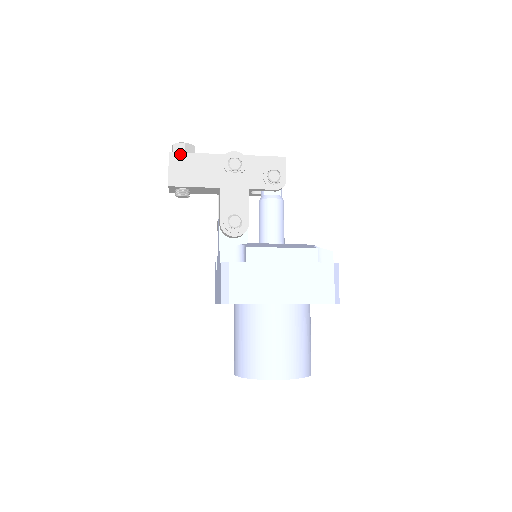
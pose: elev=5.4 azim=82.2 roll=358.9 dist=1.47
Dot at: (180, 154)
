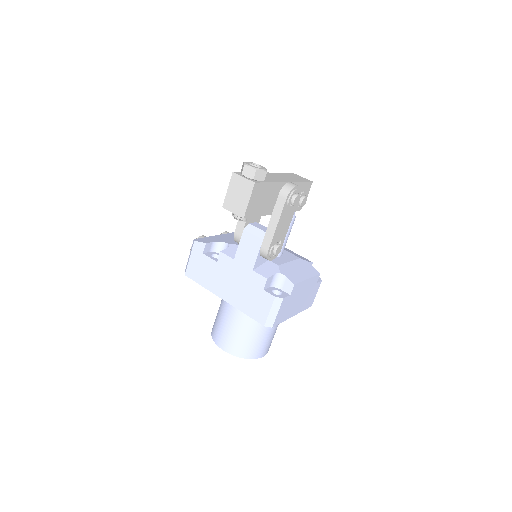
Dot at: (261, 184)
